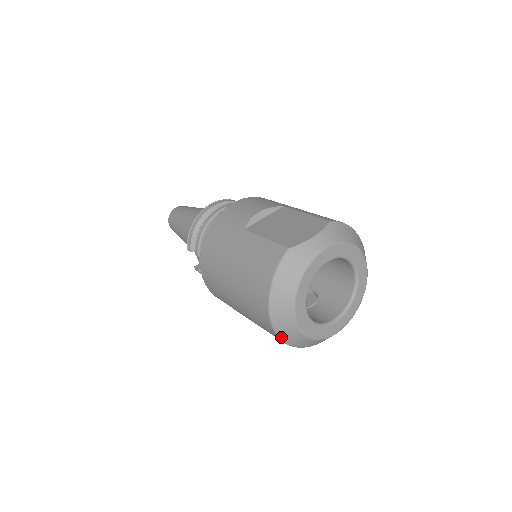
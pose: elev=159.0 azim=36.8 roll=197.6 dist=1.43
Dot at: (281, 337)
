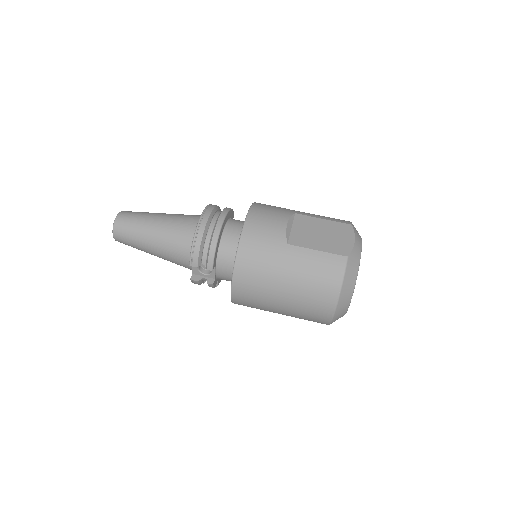
Dot at: (332, 322)
